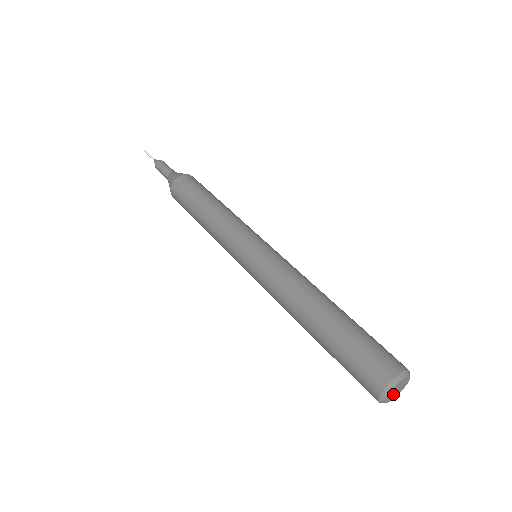
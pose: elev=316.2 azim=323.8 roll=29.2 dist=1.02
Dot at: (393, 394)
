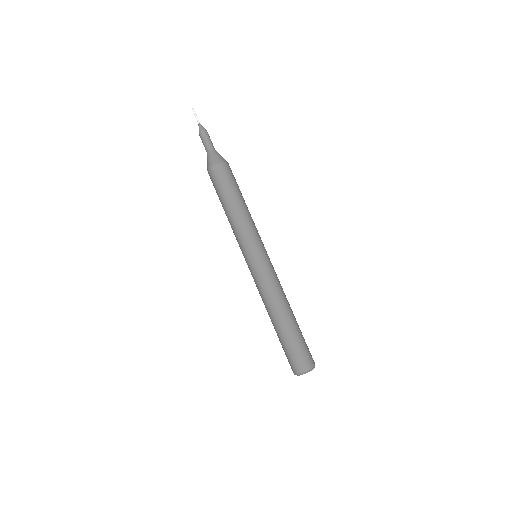
Dot at: occluded
